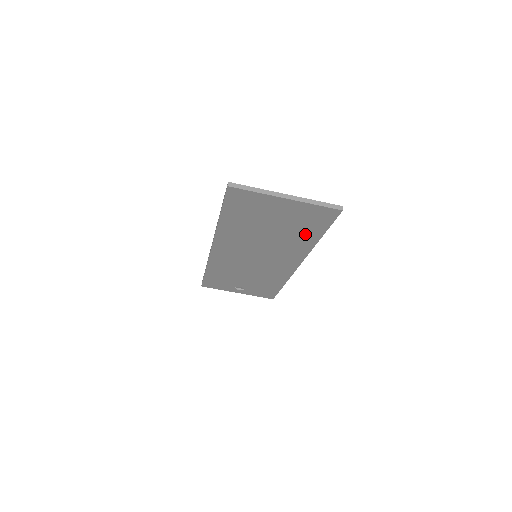
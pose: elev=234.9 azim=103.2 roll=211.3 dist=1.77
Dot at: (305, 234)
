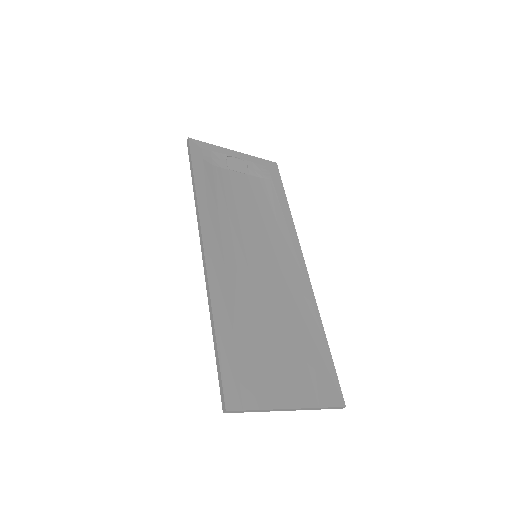
Dot at: (308, 340)
